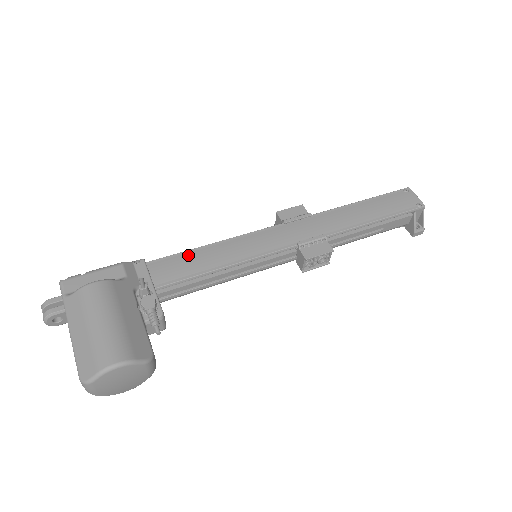
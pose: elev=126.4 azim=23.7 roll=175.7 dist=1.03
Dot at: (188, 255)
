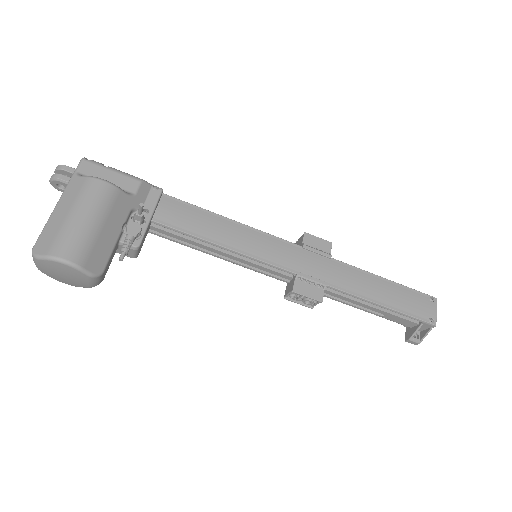
Dot at: (201, 213)
